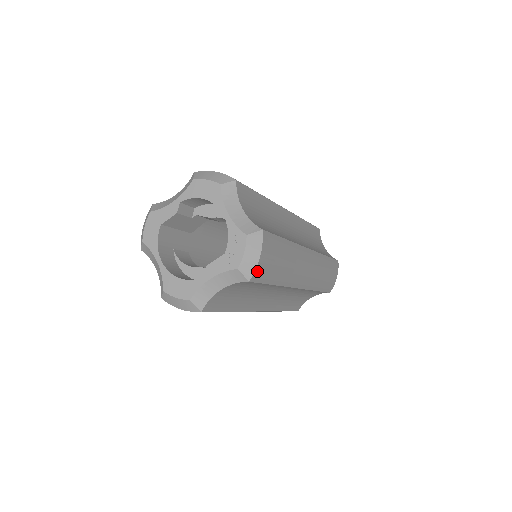
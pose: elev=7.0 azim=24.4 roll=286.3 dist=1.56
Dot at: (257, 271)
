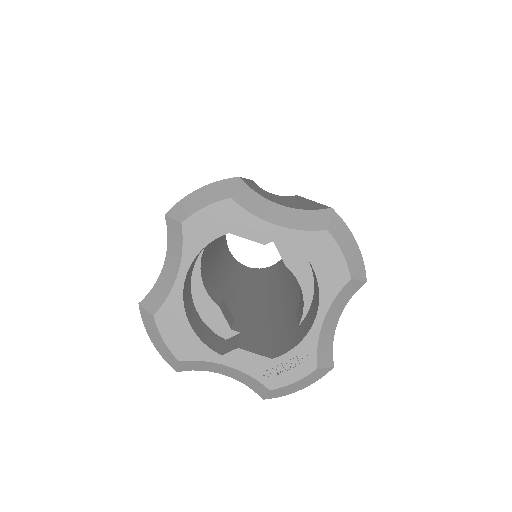
Dot at: occluded
